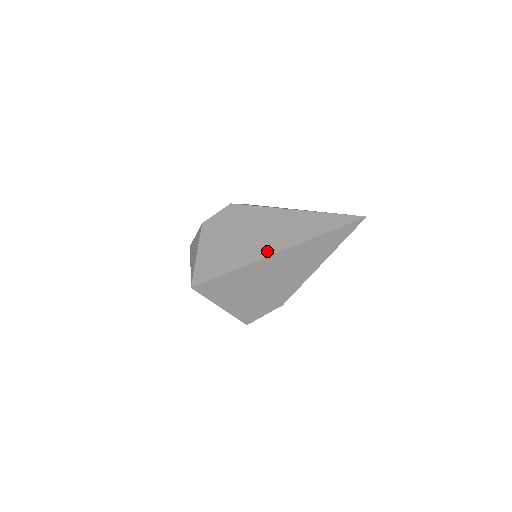
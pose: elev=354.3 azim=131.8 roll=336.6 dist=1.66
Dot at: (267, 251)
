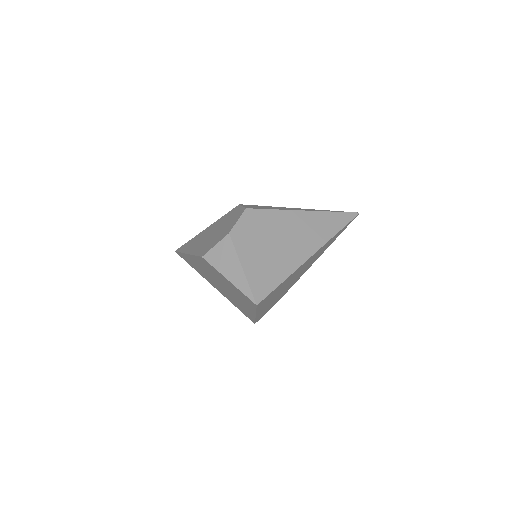
Dot at: (305, 254)
